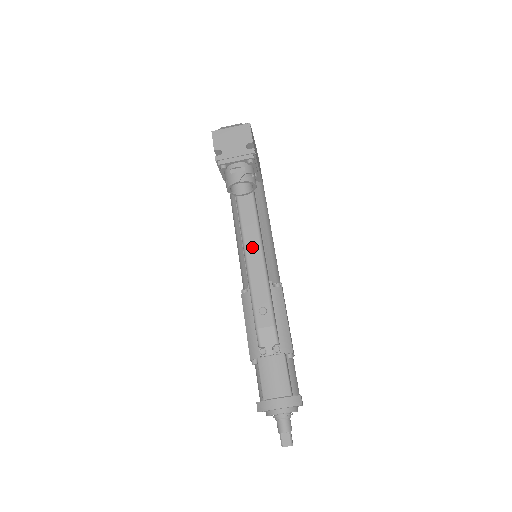
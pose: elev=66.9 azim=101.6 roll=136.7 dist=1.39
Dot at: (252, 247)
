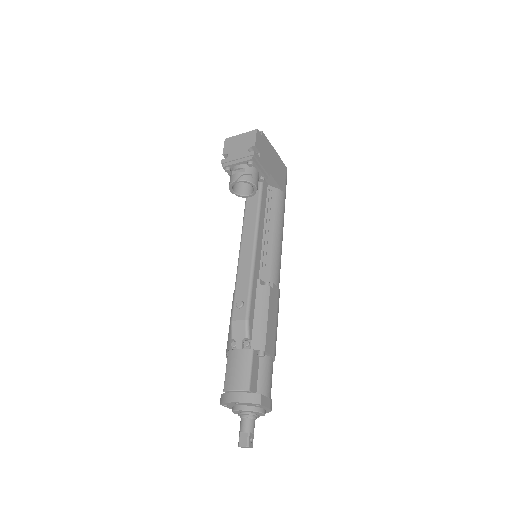
Dot at: (246, 245)
